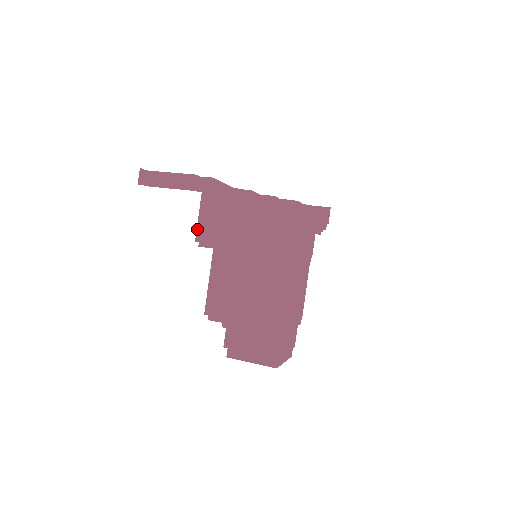
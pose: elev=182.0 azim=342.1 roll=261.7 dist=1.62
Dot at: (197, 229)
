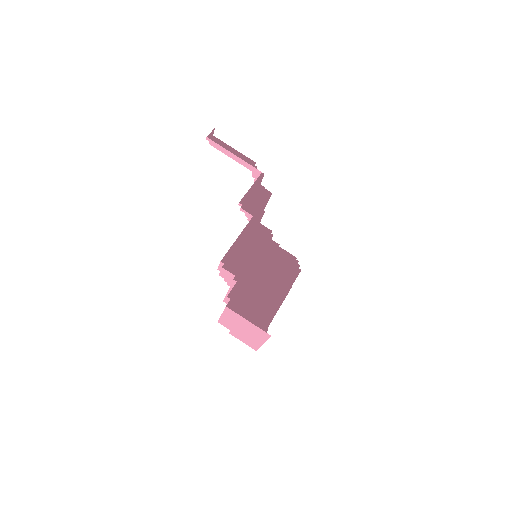
Dot at: (244, 196)
